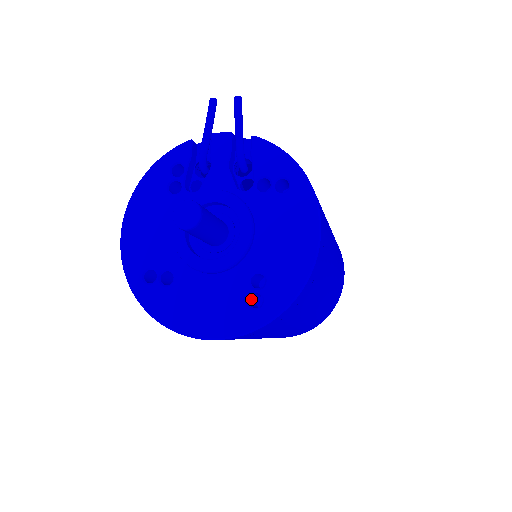
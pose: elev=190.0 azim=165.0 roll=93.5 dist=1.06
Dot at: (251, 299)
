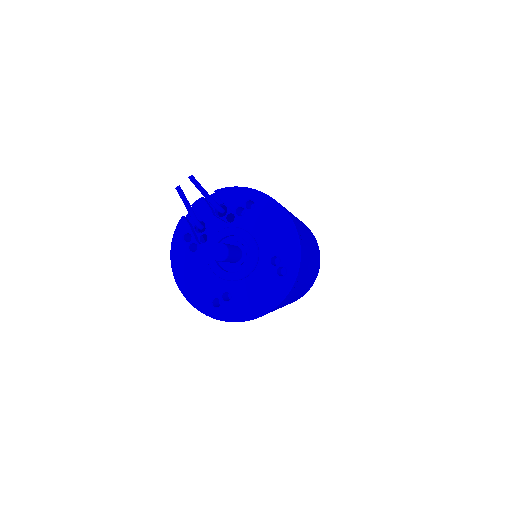
Dot at: (278, 273)
